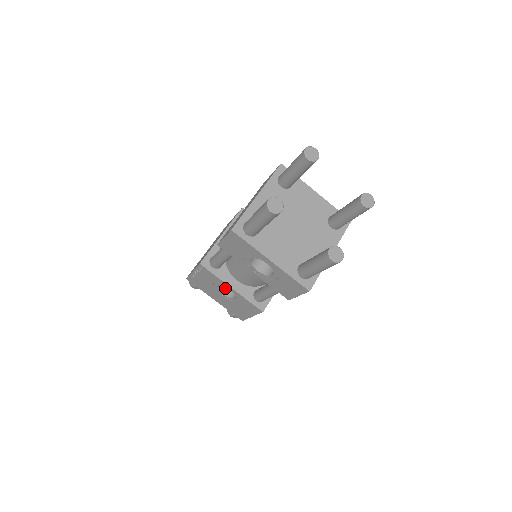
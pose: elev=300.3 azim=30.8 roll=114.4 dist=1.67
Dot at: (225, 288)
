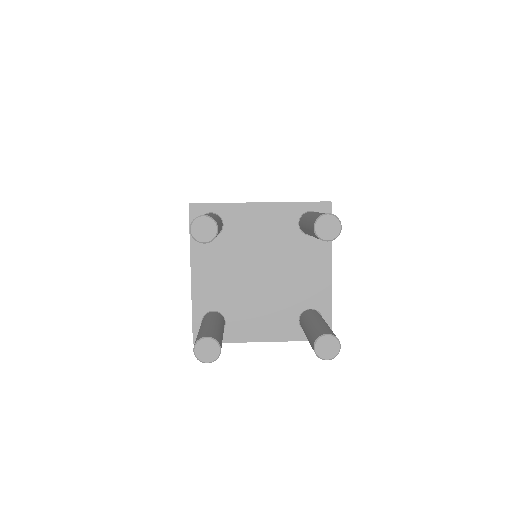
Dot at: occluded
